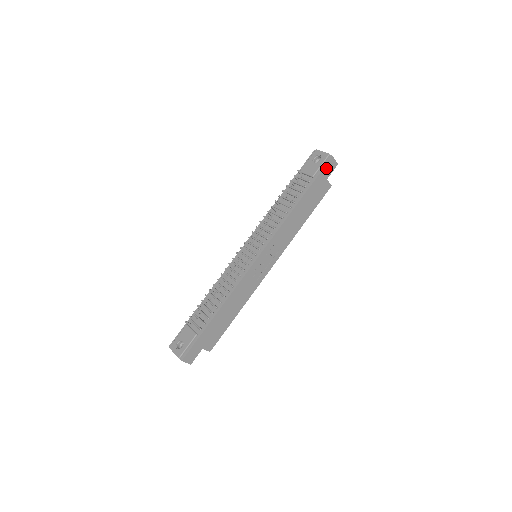
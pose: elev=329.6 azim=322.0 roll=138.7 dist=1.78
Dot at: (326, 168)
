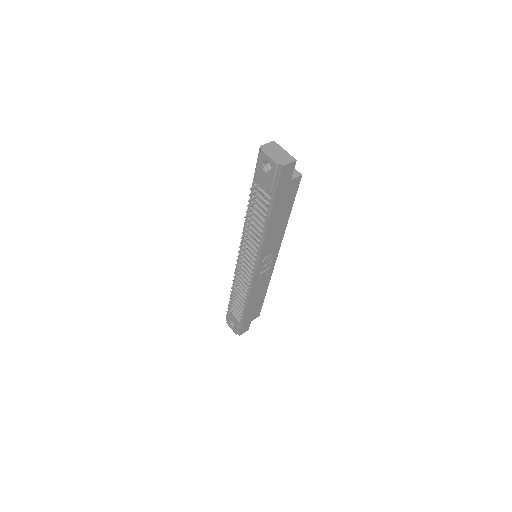
Dot at: (282, 178)
